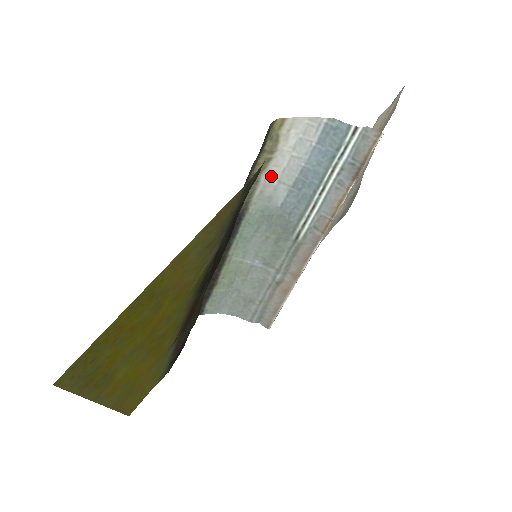
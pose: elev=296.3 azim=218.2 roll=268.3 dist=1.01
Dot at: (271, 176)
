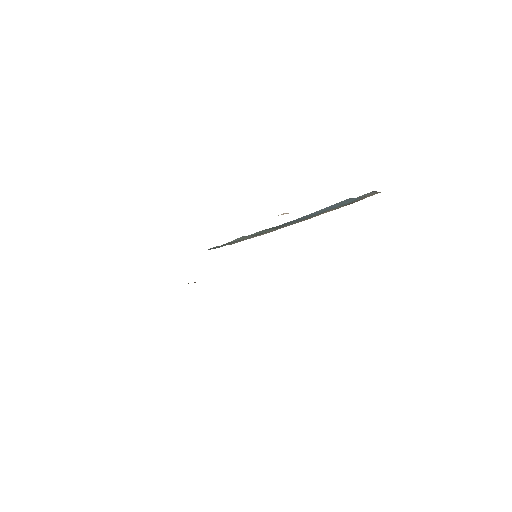
Dot at: occluded
